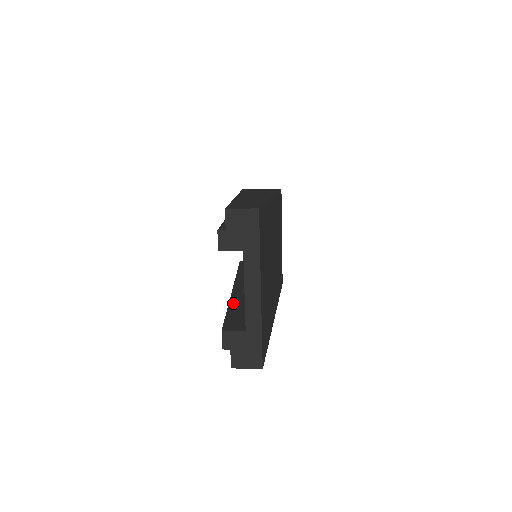
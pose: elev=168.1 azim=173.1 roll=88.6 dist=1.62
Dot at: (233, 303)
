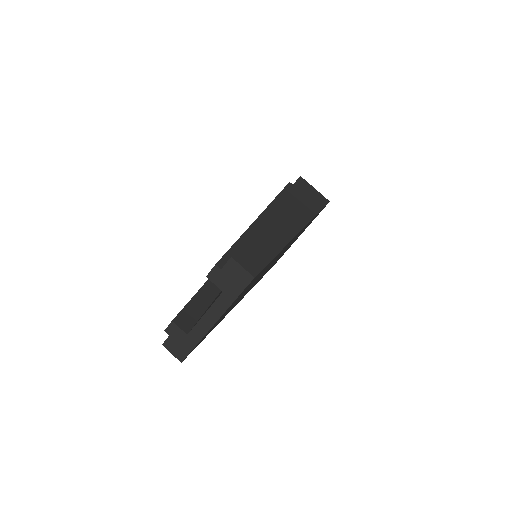
Dot at: (206, 288)
